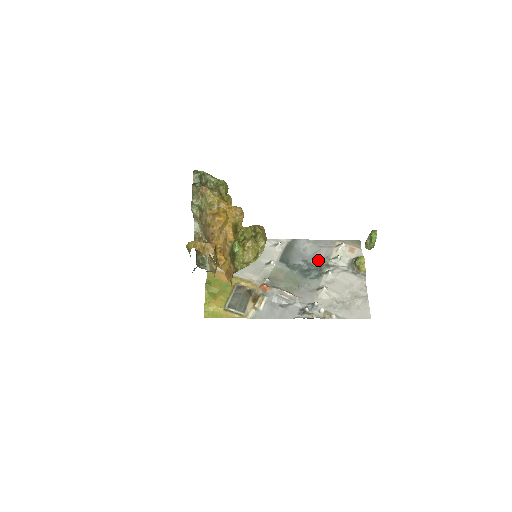
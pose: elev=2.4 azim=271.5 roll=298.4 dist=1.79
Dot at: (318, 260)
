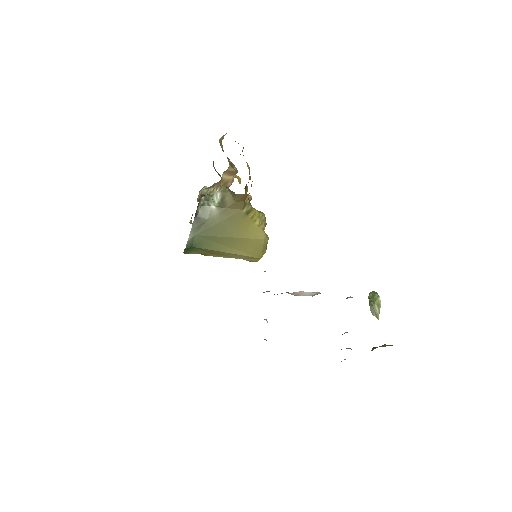
Dot at: occluded
